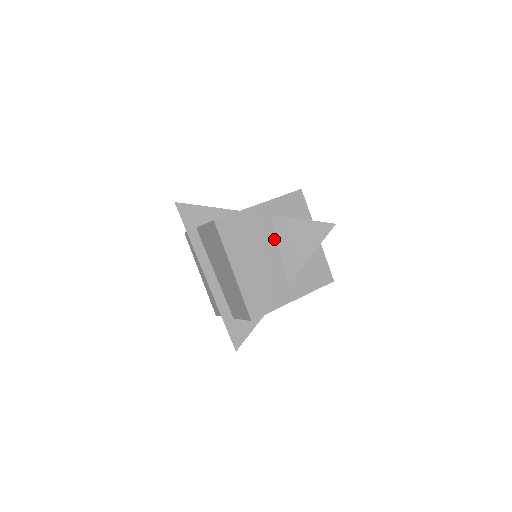
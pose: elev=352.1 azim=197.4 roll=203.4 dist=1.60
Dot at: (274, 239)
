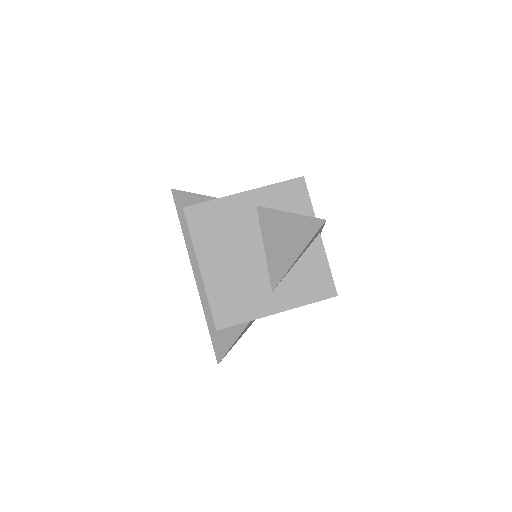
Dot at: (258, 235)
